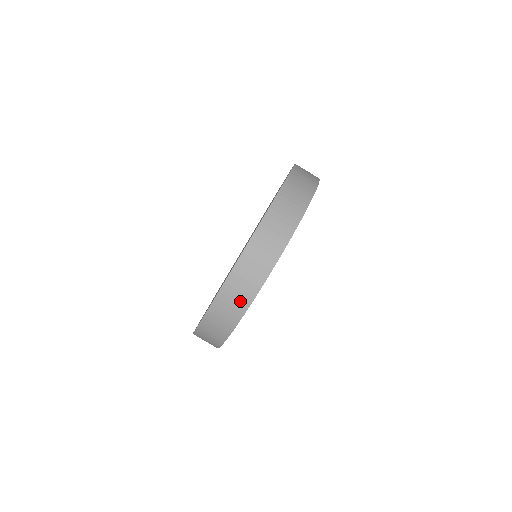
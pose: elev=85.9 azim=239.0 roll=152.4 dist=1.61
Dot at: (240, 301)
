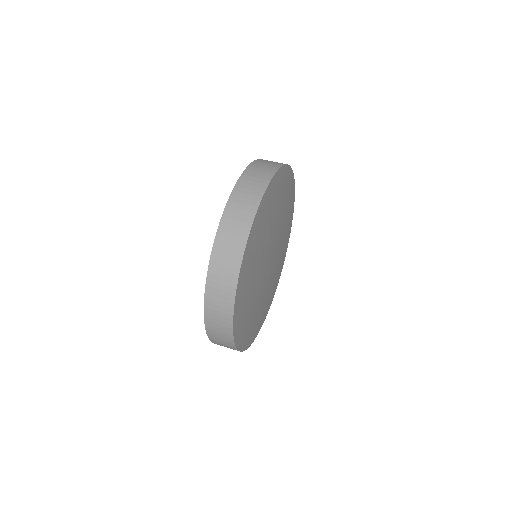
Dot at: (233, 256)
